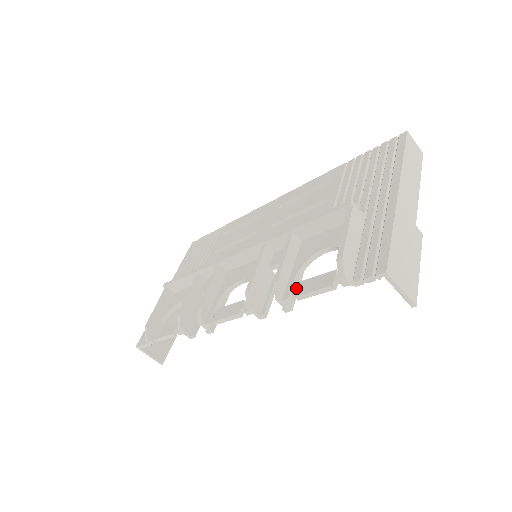
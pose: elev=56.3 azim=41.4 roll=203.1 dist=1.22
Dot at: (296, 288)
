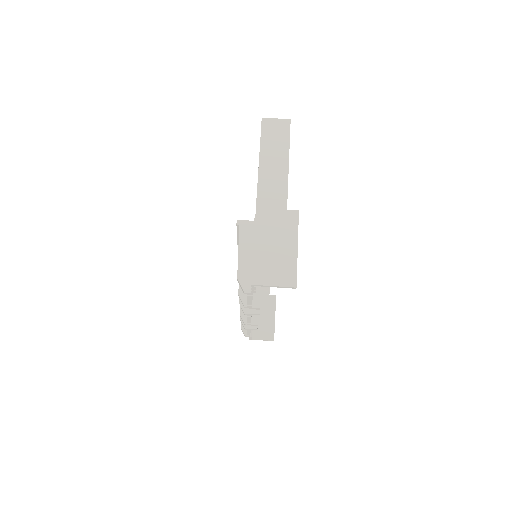
Dot at: occluded
